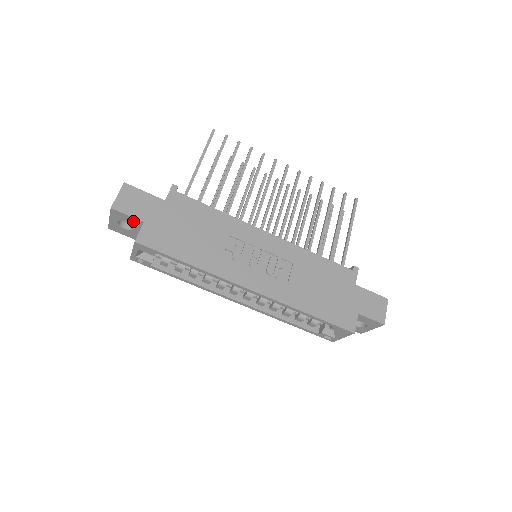
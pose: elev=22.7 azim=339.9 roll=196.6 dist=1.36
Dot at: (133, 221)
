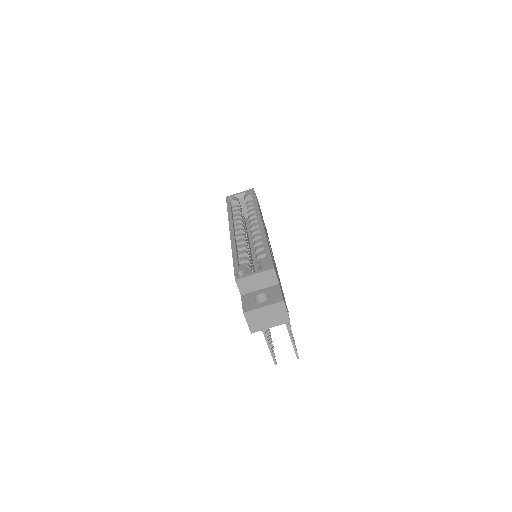
Dot at: occluded
